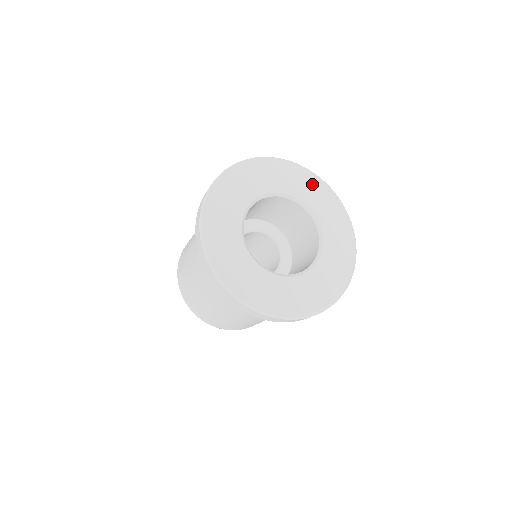
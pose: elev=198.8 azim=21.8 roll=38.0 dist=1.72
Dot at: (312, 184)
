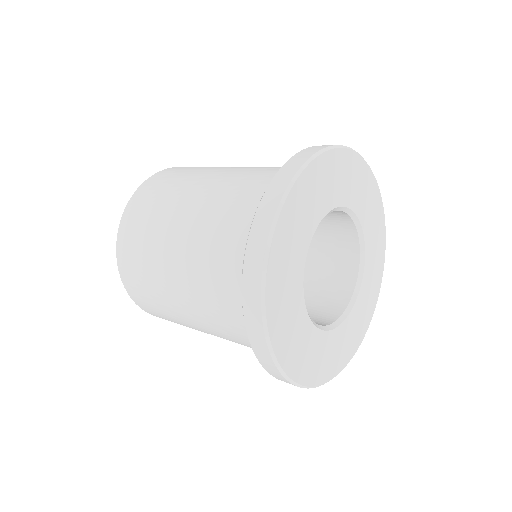
Dot at: (379, 244)
